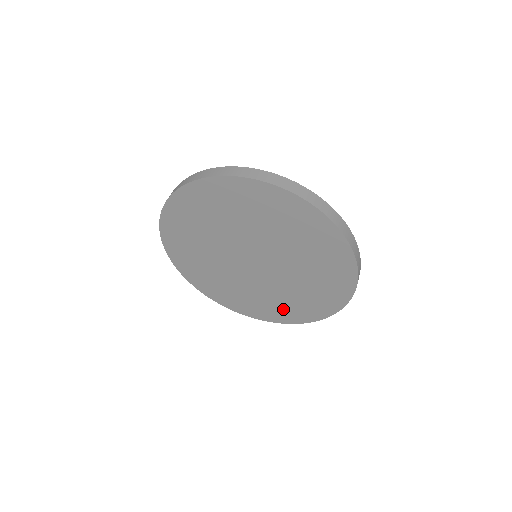
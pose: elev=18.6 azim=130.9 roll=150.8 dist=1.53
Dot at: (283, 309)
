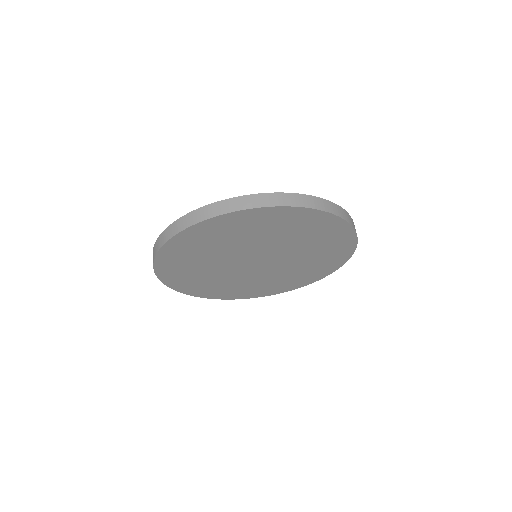
Dot at: (234, 291)
